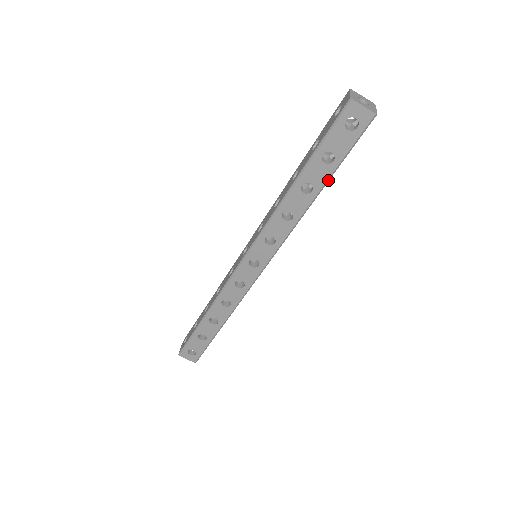
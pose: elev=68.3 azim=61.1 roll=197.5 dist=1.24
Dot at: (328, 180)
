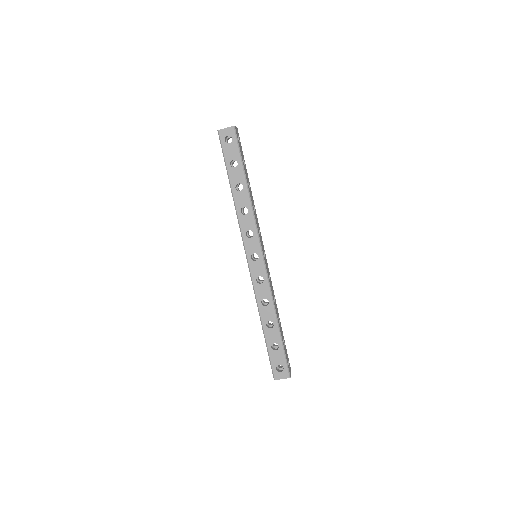
Dot at: (245, 174)
